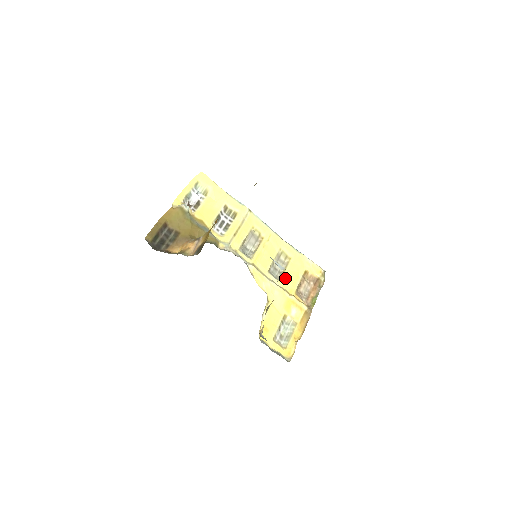
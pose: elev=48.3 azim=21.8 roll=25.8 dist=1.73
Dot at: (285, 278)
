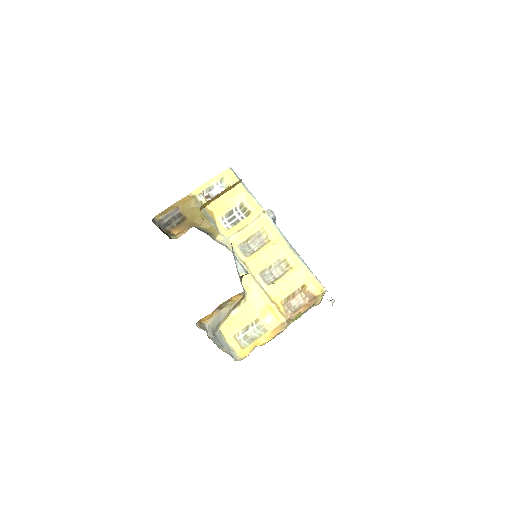
Dot at: (275, 285)
